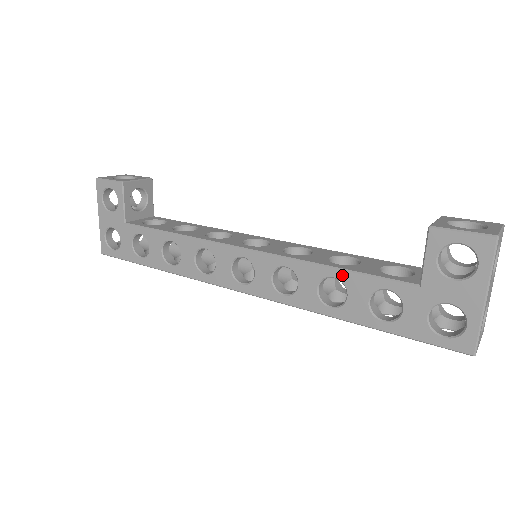
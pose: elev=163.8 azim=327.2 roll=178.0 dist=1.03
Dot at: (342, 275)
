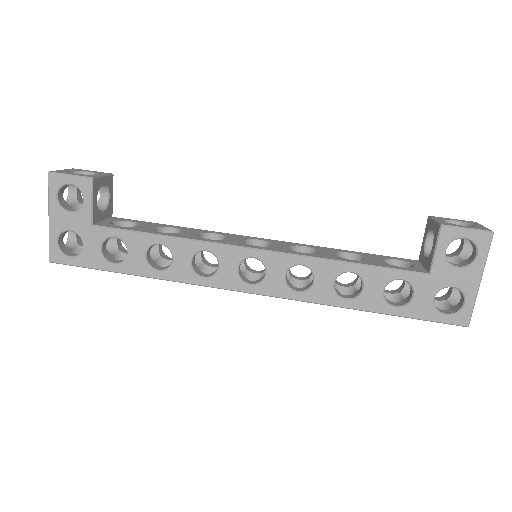
Dot at: (360, 269)
